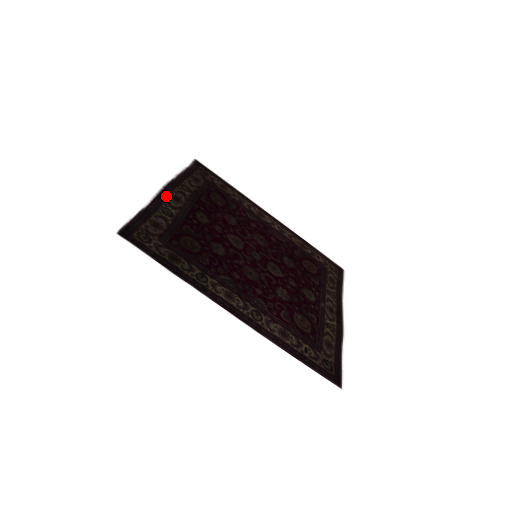
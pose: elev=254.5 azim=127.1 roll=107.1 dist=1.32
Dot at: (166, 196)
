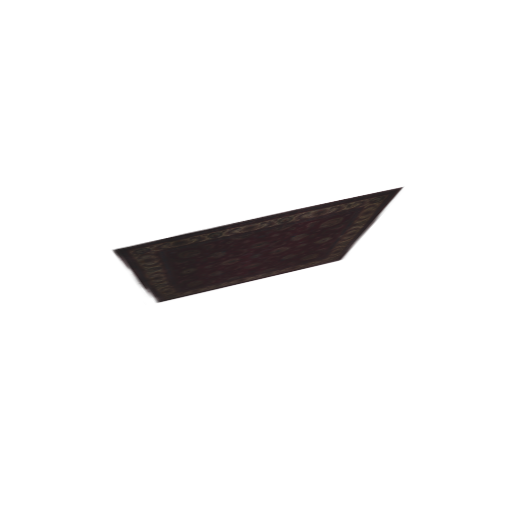
Dot at: (146, 279)
